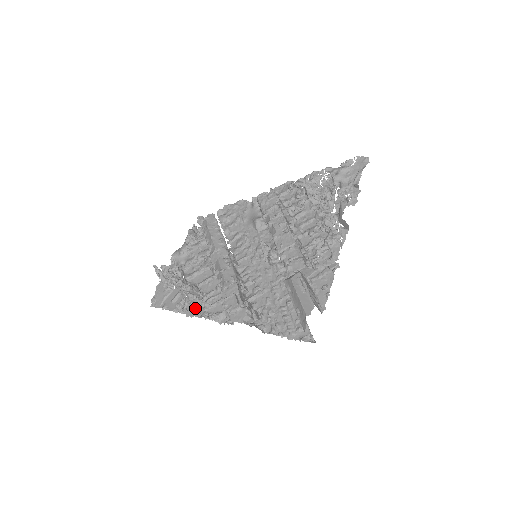
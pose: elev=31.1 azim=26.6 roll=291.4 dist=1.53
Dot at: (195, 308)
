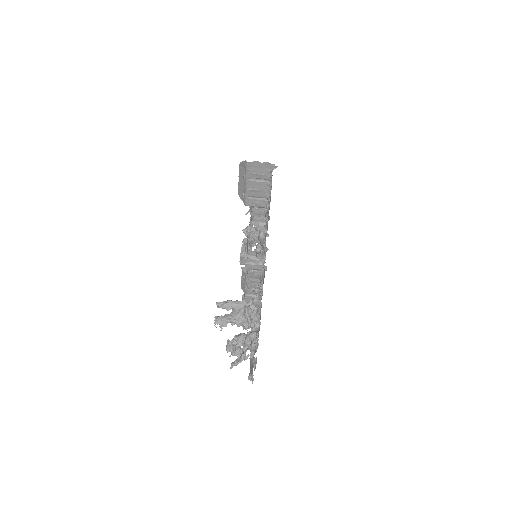
Dot at: occluded
